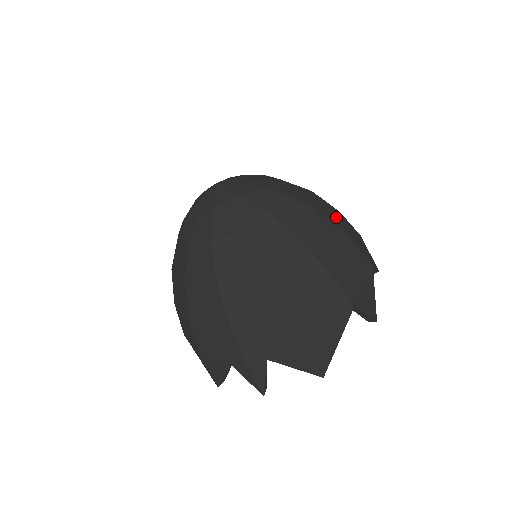
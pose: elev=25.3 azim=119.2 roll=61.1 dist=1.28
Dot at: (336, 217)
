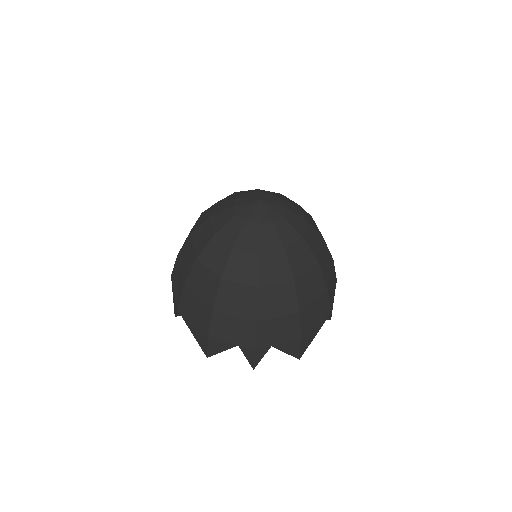
Dot at: occluded
